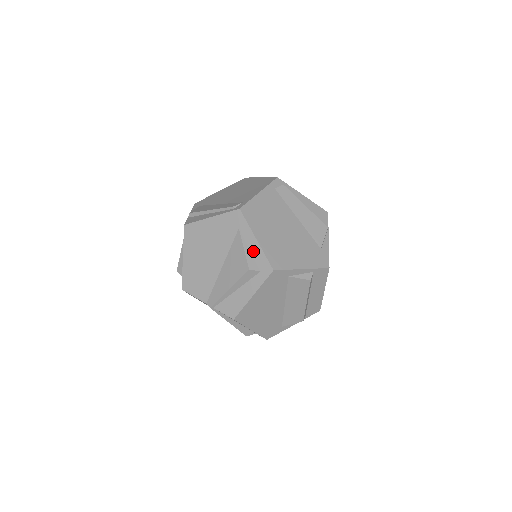
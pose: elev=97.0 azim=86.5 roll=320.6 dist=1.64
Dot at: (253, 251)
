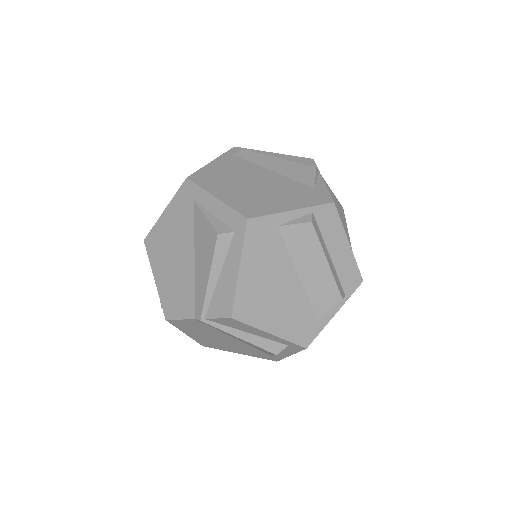
Dot at: (217, 214)
